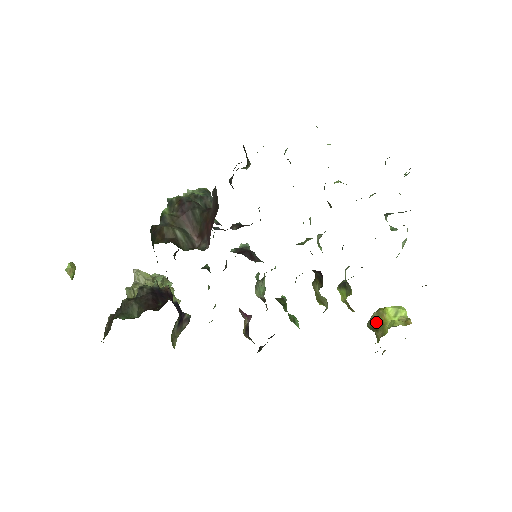
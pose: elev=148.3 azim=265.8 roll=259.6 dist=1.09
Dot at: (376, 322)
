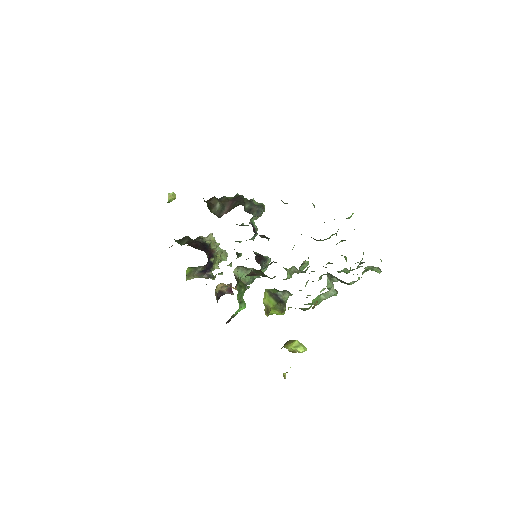
Dot at: (284, 345)
